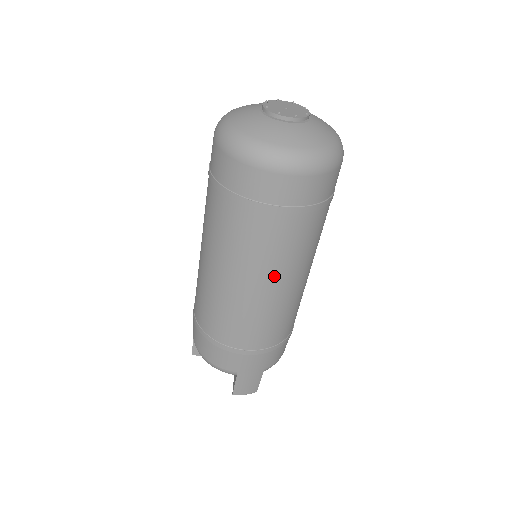
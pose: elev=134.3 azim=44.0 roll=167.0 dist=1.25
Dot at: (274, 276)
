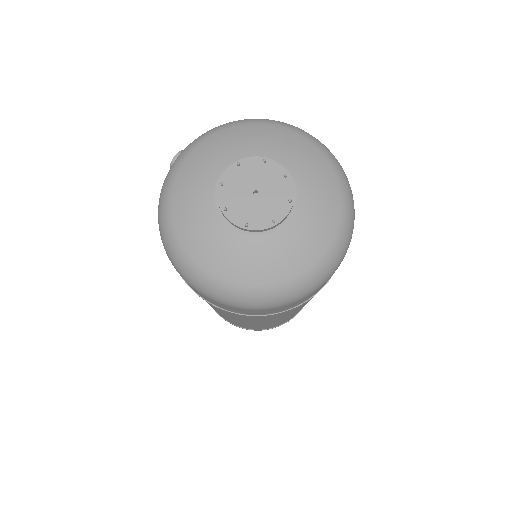
Dot at: occluded
